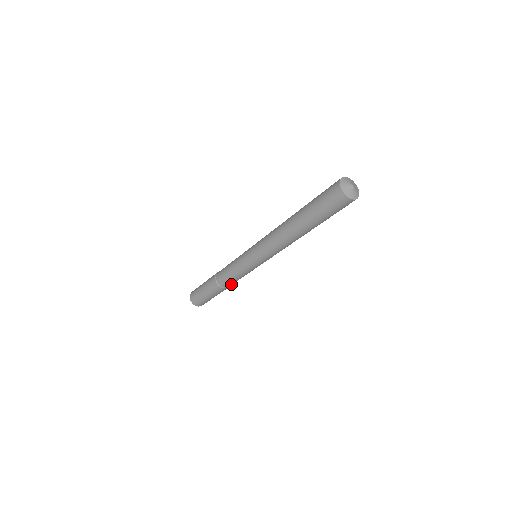
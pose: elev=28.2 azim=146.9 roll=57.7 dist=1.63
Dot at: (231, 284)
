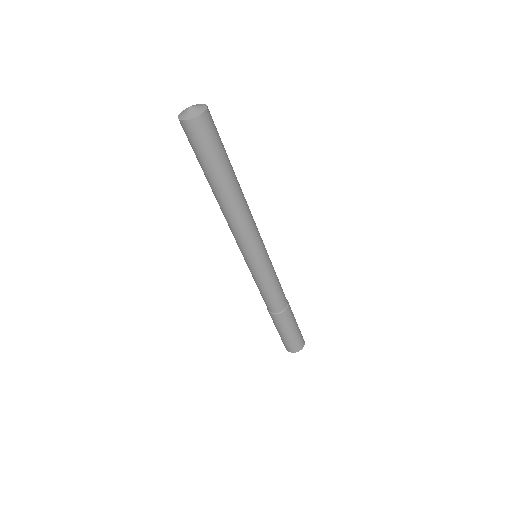
Dot at: (284, 299)
